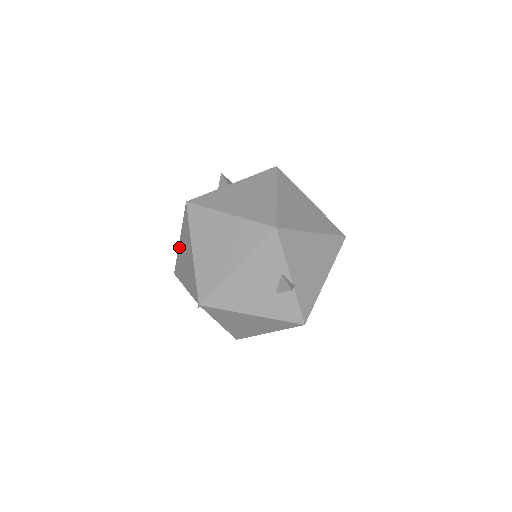
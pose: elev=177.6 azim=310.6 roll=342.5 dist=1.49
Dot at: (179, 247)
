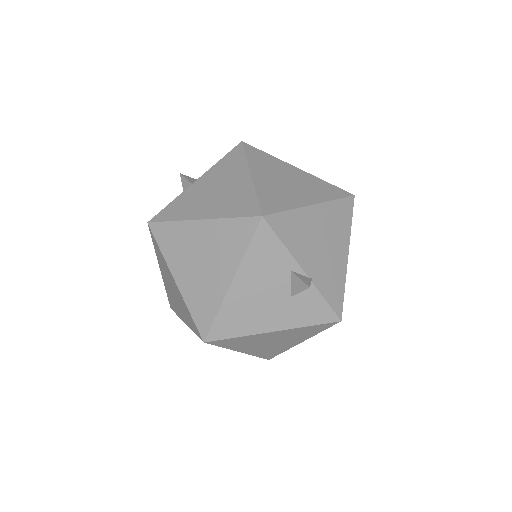
Dot at: (162, 277)
